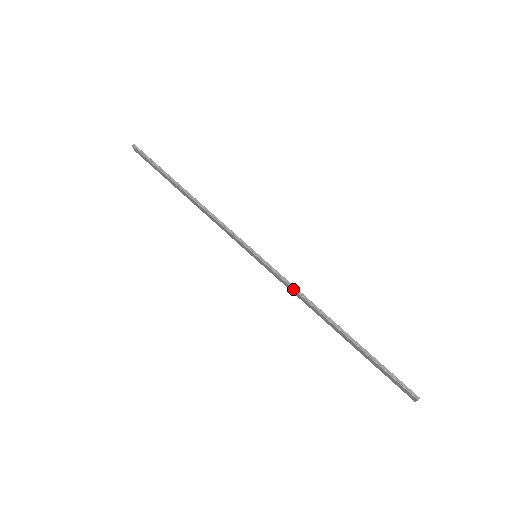
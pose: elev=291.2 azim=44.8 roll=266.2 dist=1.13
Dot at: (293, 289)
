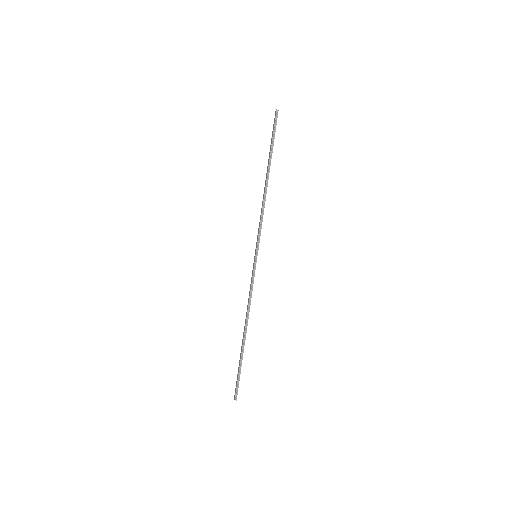
Dot at: (250, 294)
